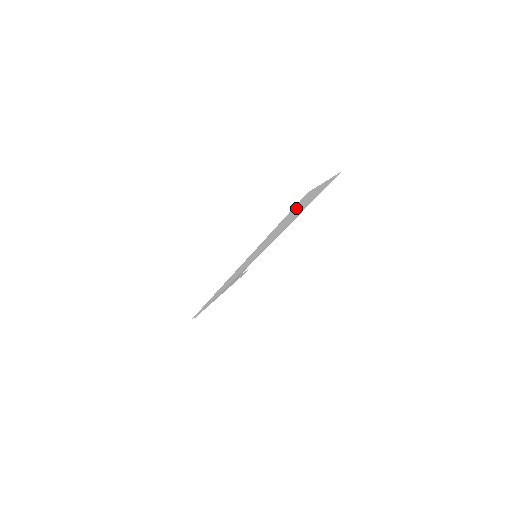
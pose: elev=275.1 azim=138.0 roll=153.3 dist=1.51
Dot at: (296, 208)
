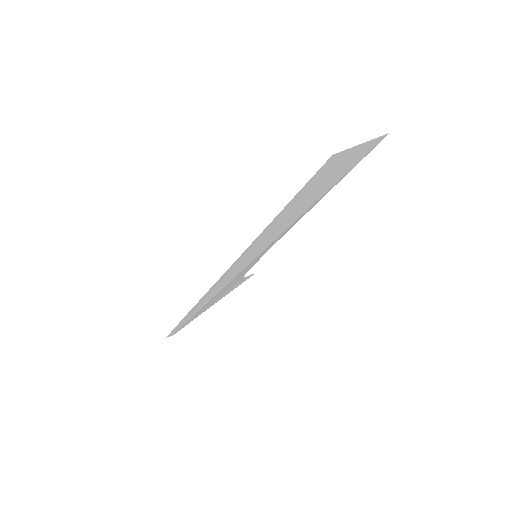
Dot at: (313, 184)
